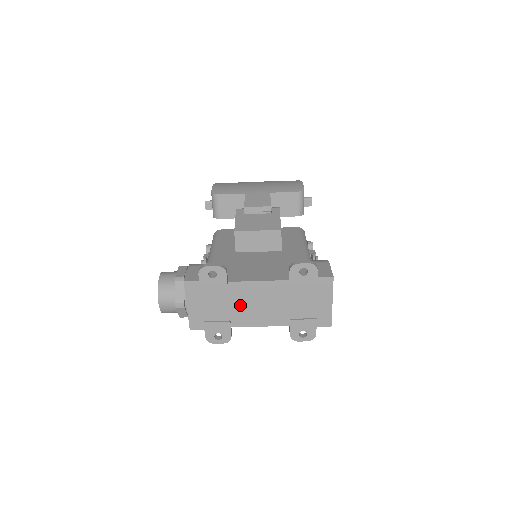
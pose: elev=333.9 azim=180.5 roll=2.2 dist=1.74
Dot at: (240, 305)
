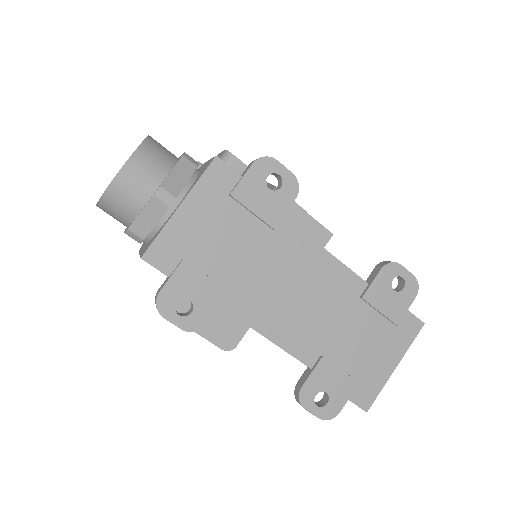
Dot at: (268, 273)
